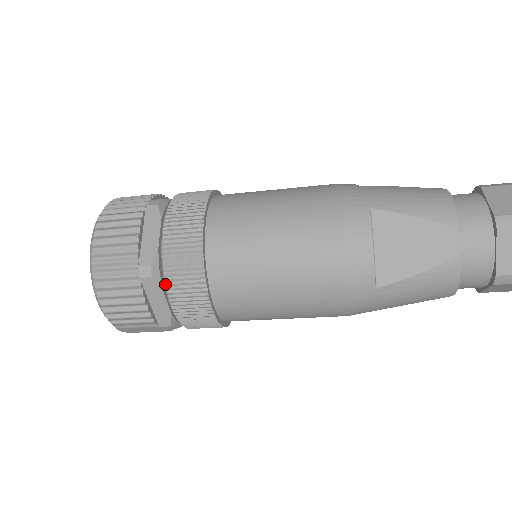
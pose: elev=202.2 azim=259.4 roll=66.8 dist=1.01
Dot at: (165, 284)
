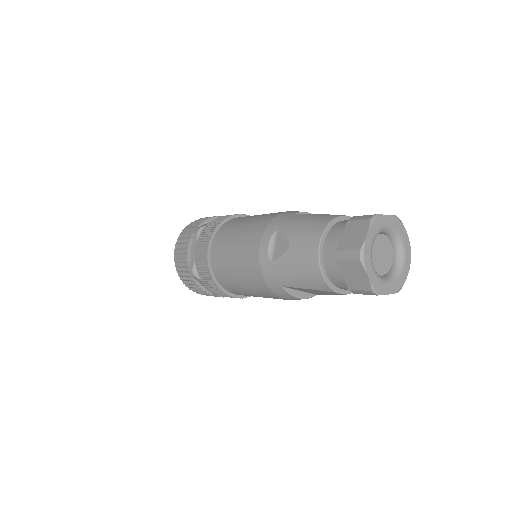
Dot at: occluded
